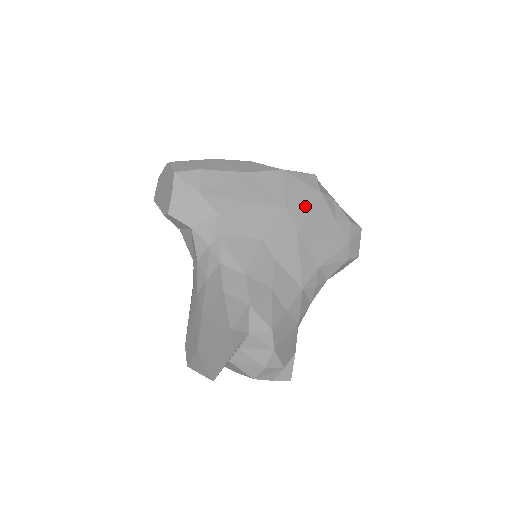
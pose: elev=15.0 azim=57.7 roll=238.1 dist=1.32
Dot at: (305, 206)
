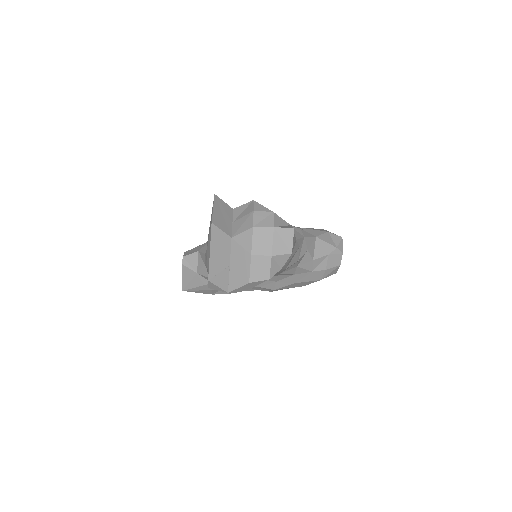
Dot at: occluded
